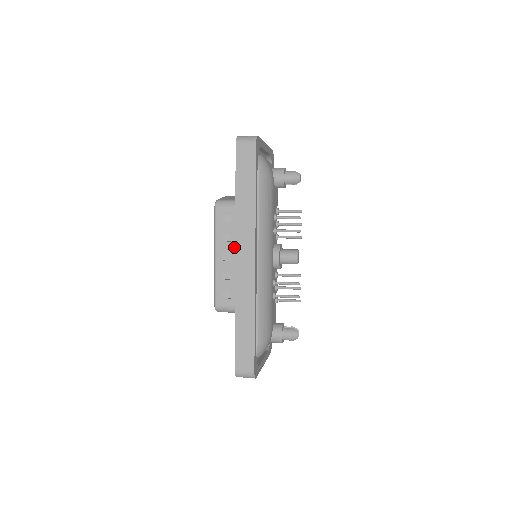
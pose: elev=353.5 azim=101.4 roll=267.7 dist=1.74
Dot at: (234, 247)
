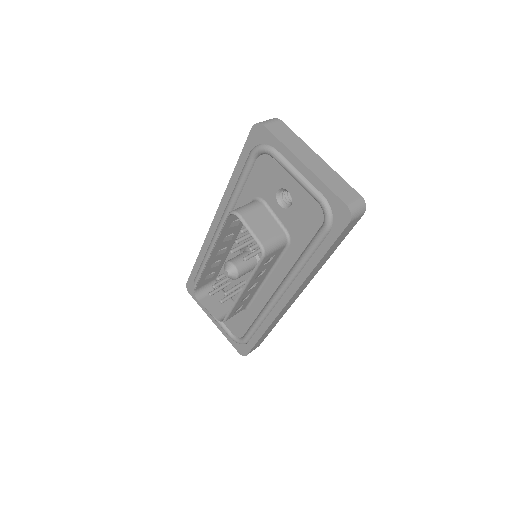
Dot at: (263, 276)
